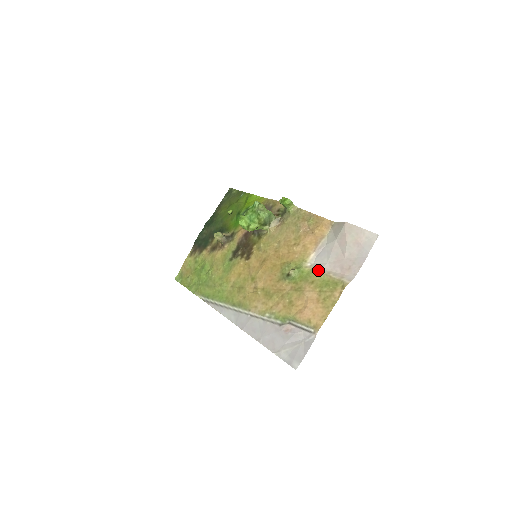
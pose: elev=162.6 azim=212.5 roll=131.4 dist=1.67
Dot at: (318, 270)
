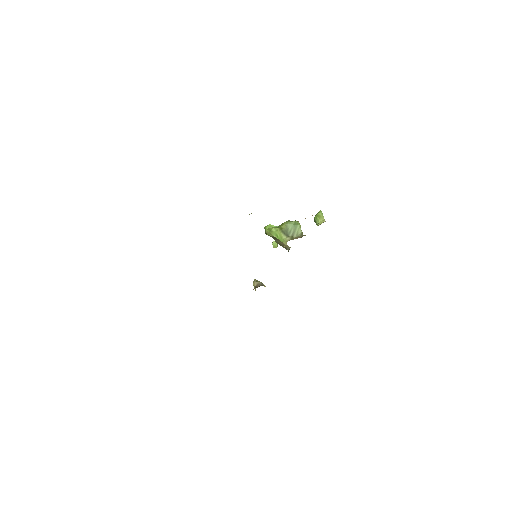
Dot at: occluded
